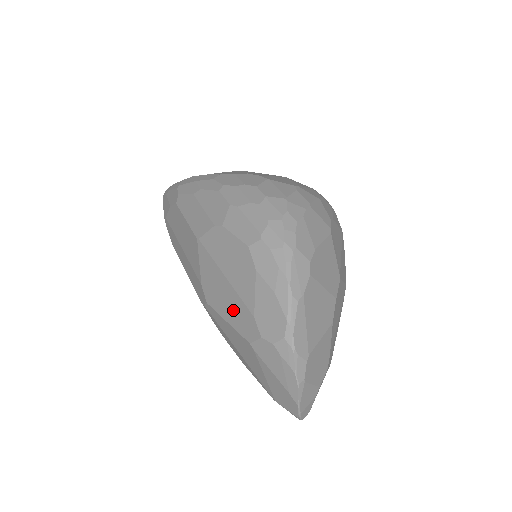
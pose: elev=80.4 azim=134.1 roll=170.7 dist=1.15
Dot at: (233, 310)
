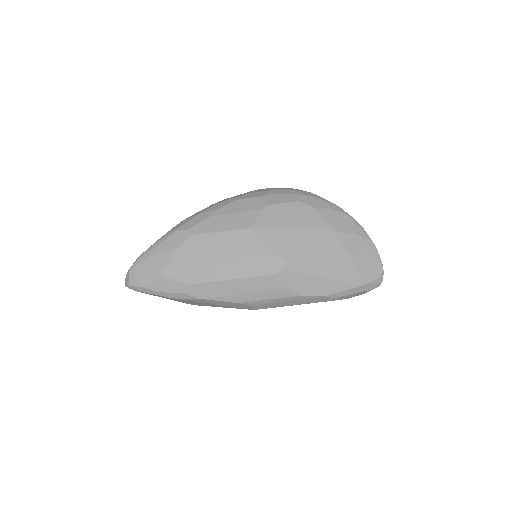
Dot at: (315, 241)
